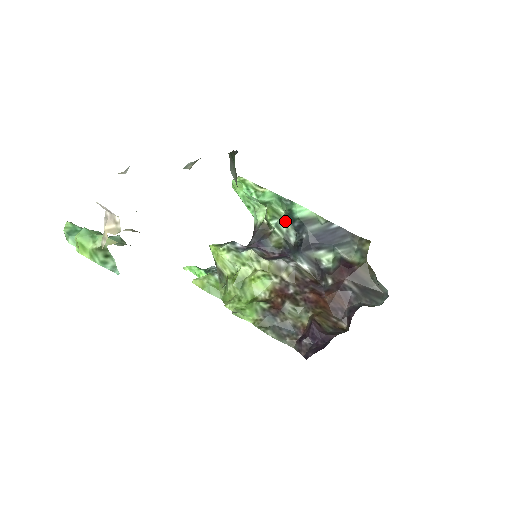
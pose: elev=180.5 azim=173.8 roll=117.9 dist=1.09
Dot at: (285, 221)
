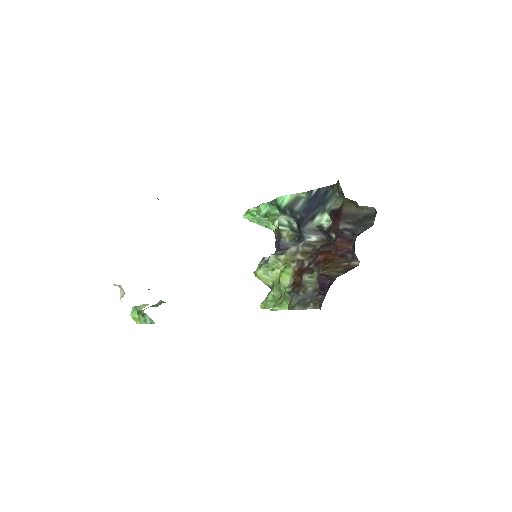
Dot at: (283, 216)
